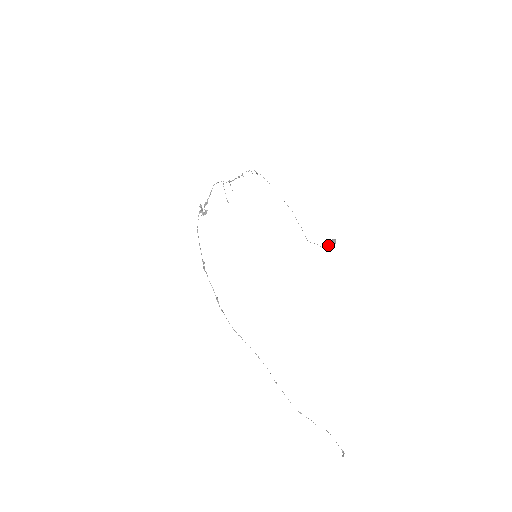
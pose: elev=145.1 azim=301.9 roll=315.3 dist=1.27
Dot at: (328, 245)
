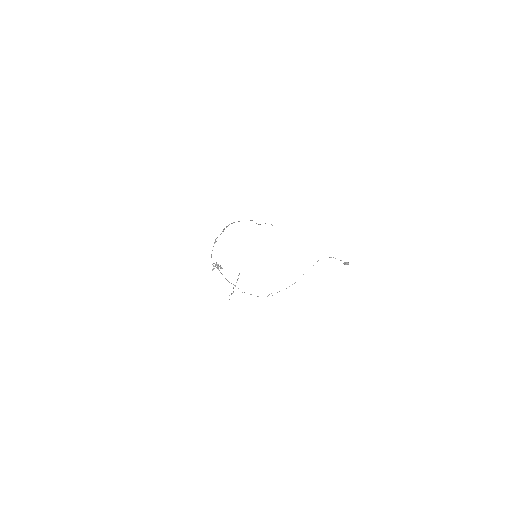
Dot at: (340, 260)
